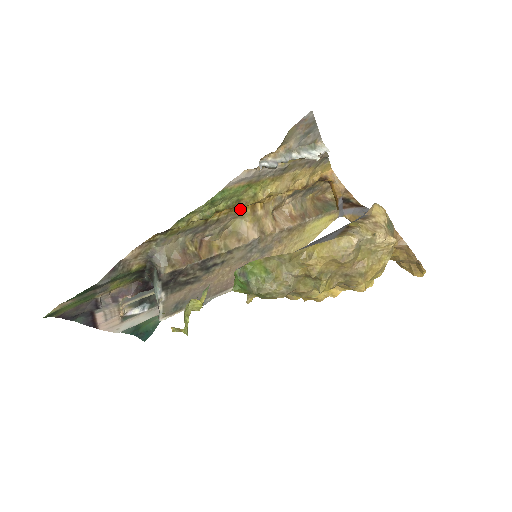
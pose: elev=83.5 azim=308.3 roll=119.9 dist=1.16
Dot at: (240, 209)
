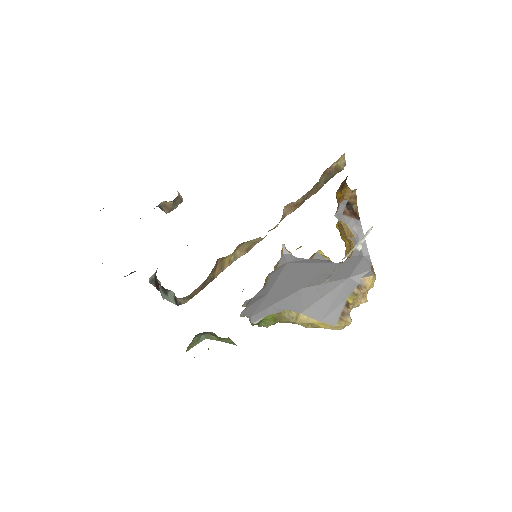
Dot at: occluded
